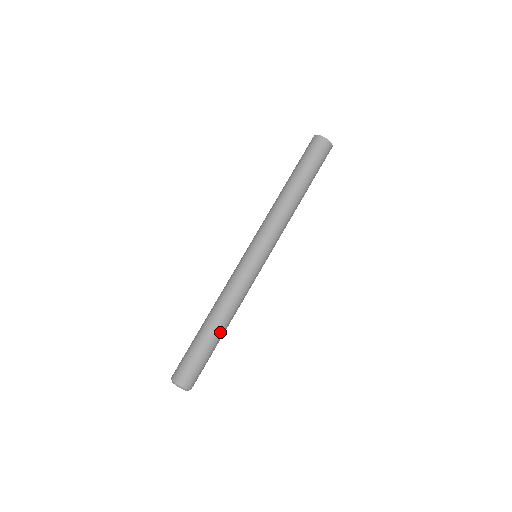
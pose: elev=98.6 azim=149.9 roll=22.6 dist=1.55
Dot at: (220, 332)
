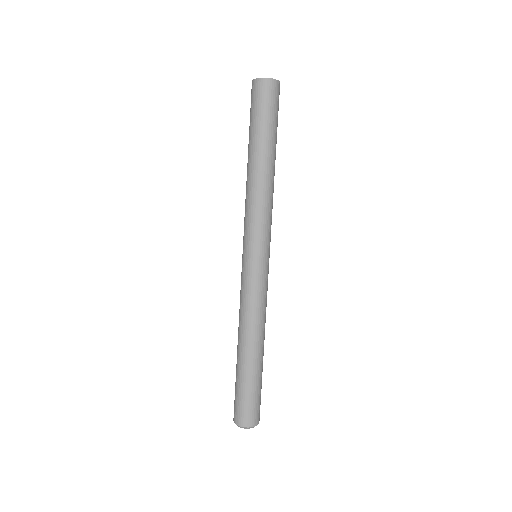
Dot at: (249, 356)
